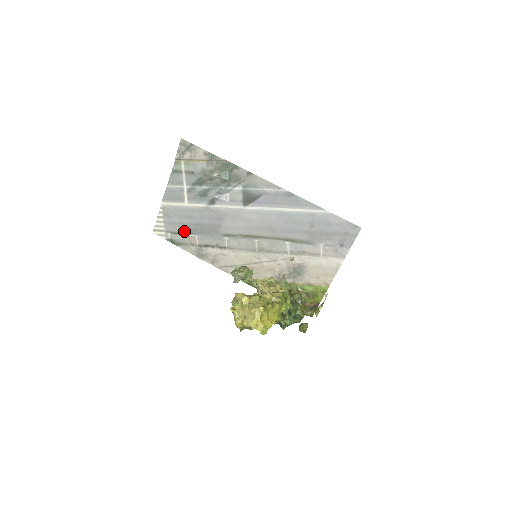
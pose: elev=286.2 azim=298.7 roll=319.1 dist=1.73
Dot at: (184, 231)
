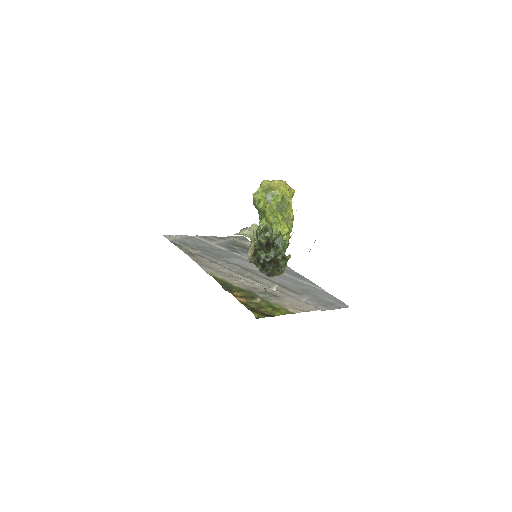
Dot at: (192, 246)
